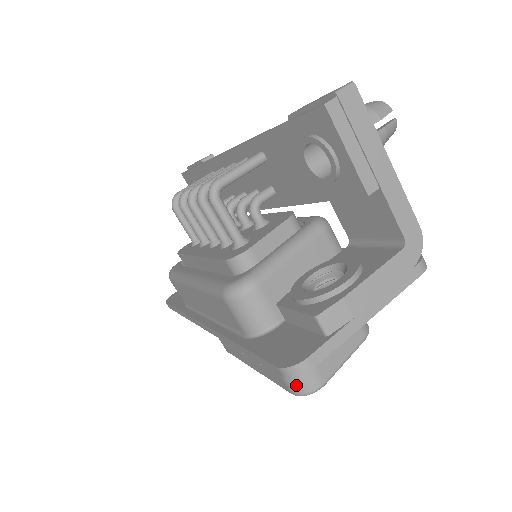
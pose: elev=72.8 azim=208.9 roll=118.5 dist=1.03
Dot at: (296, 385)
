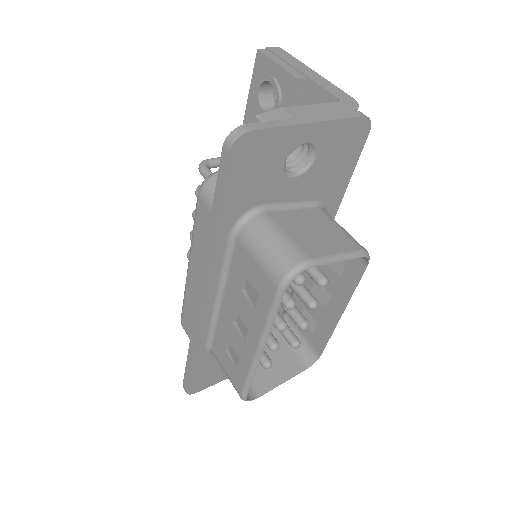
Dot at: (278, 265)
